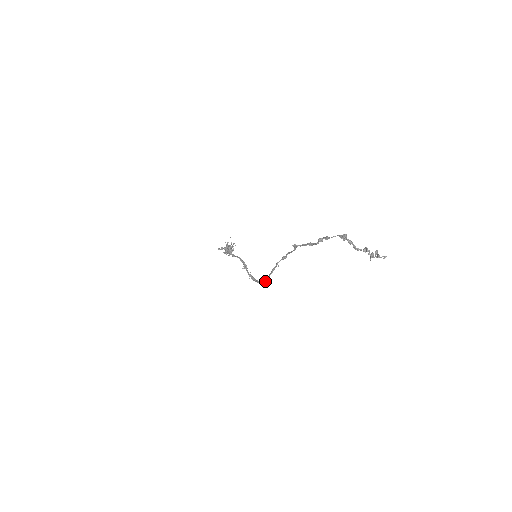
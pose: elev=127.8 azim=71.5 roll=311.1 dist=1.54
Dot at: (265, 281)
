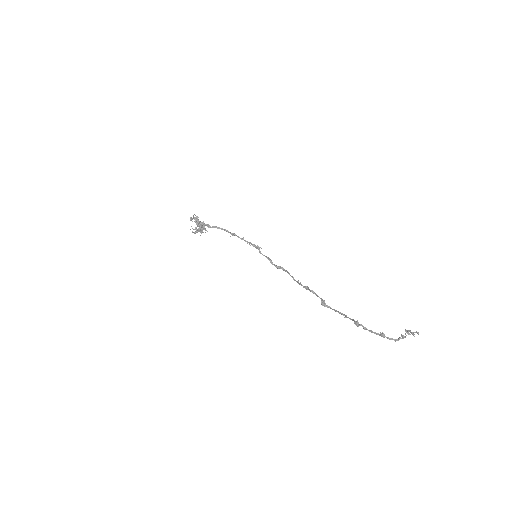
Dot at: occluded
